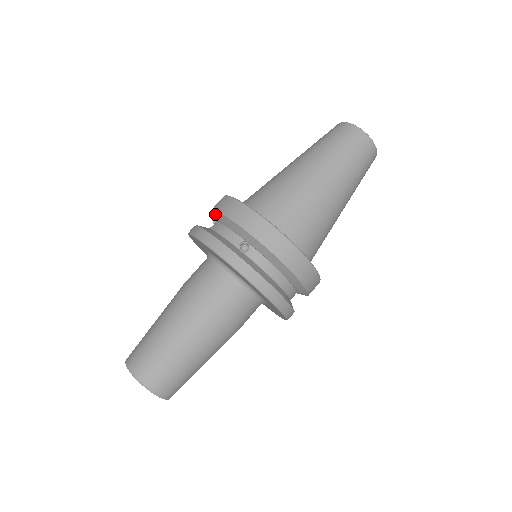
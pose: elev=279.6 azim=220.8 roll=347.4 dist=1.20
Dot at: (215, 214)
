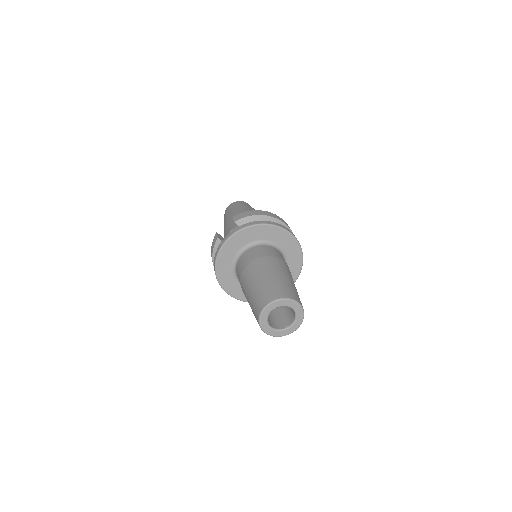
Dot at: (240, 222)
